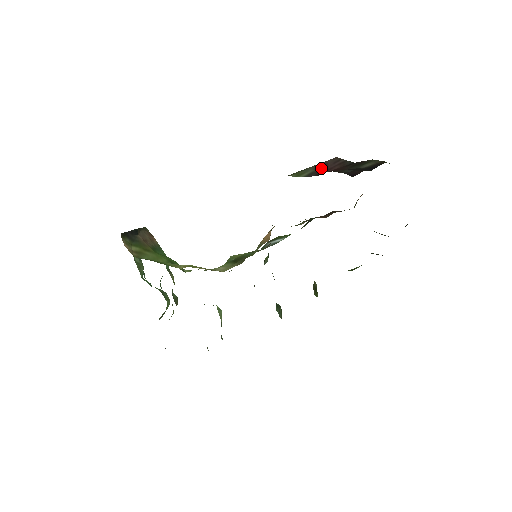
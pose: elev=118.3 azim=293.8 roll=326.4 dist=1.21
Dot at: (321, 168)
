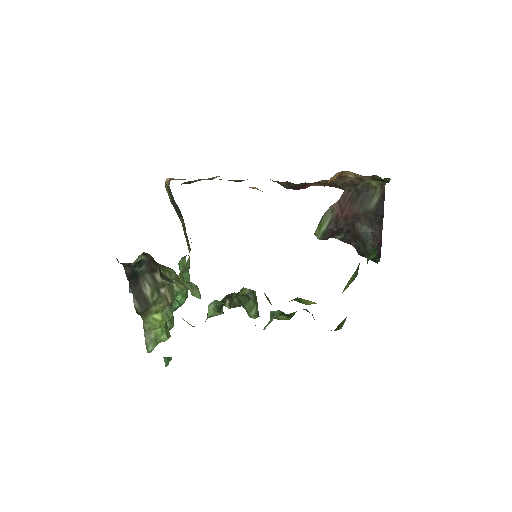
Dot at: (336, 211)
